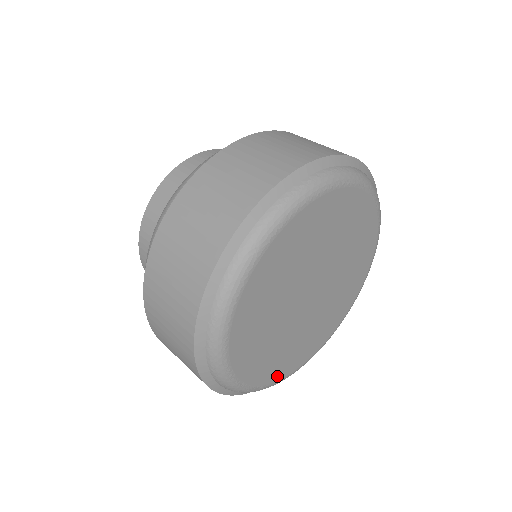
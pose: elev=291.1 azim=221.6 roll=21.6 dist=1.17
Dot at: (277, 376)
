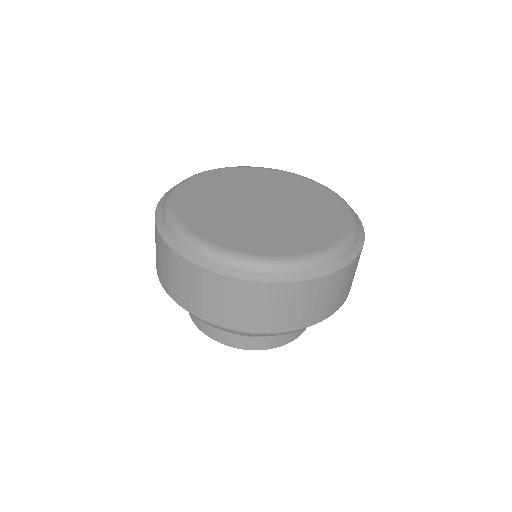
Dot at: (231, 246)
